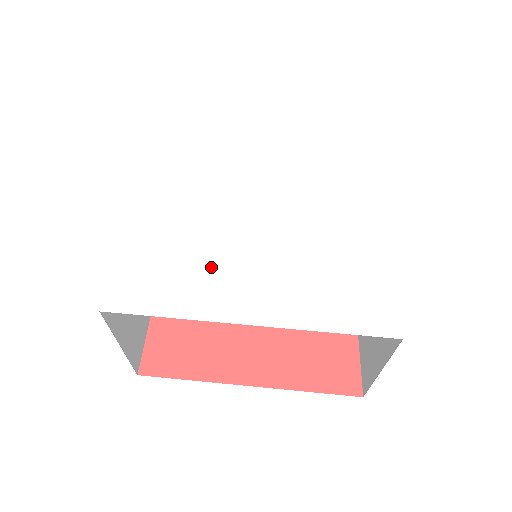
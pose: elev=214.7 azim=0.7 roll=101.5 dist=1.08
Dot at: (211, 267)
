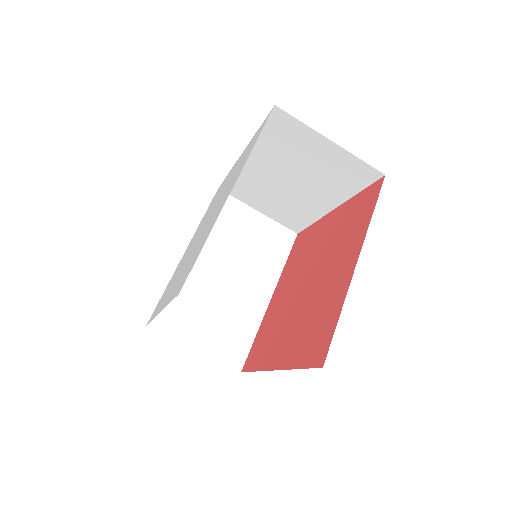
Dot at: occluded
